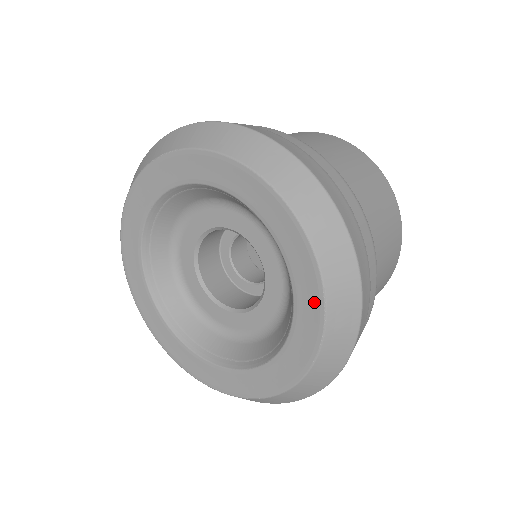
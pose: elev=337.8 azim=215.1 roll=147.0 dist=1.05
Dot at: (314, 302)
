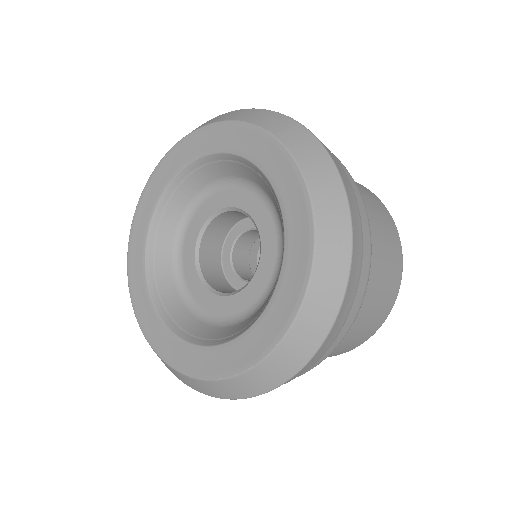
Dot at: (266, 341)
